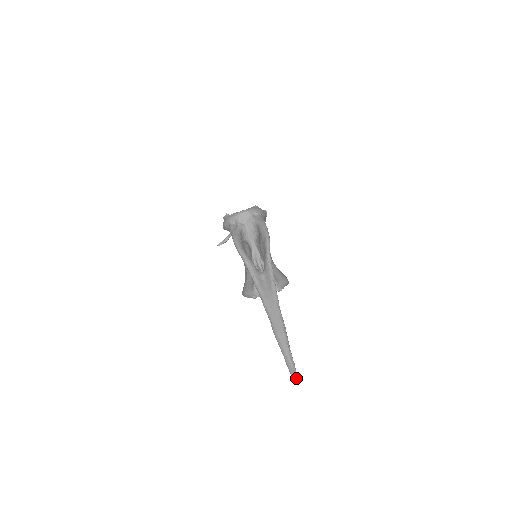
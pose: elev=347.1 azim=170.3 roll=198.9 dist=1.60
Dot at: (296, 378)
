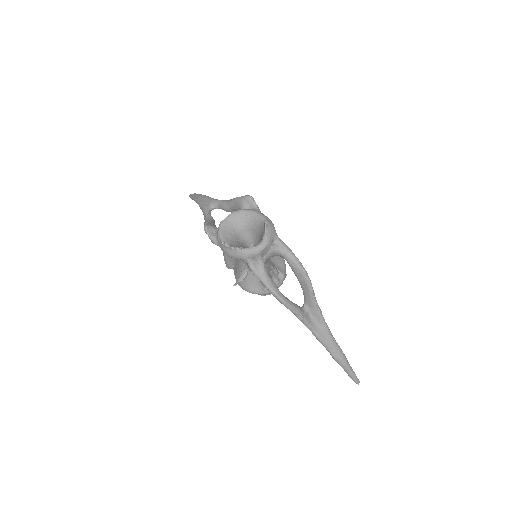
Dot at: (359, 382)
